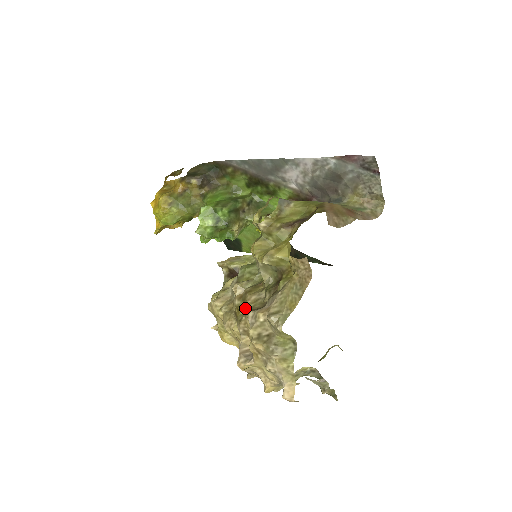
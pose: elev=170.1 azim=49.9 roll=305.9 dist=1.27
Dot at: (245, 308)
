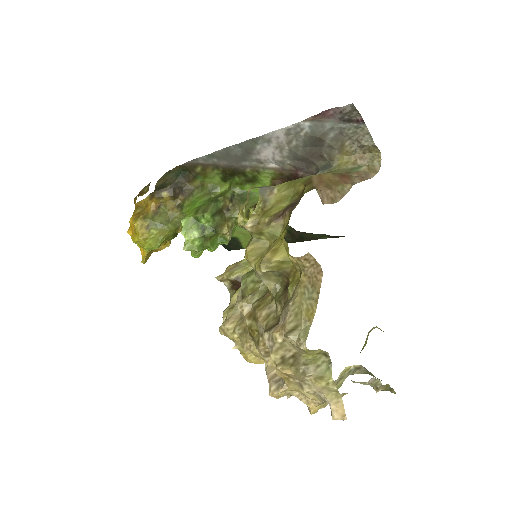
Dot at: (258, 327)
